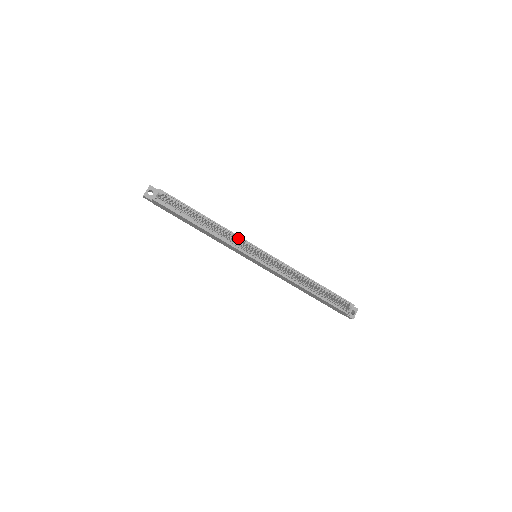
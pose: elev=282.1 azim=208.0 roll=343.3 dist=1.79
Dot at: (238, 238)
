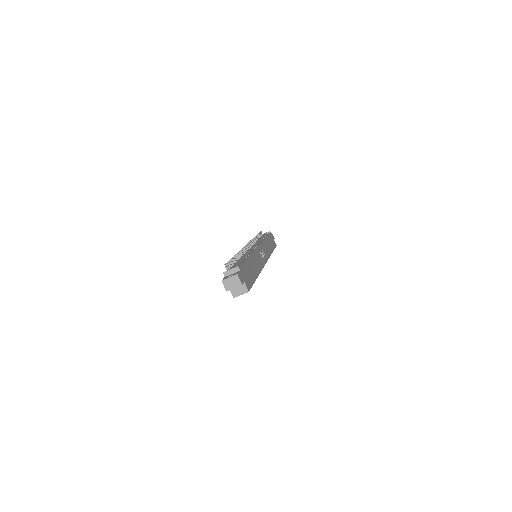
Dot at: occluded
